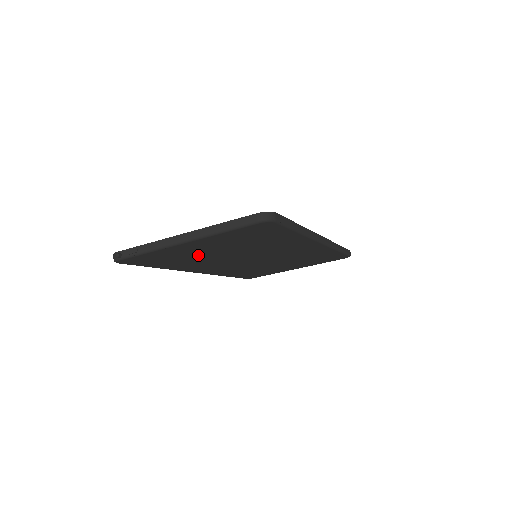
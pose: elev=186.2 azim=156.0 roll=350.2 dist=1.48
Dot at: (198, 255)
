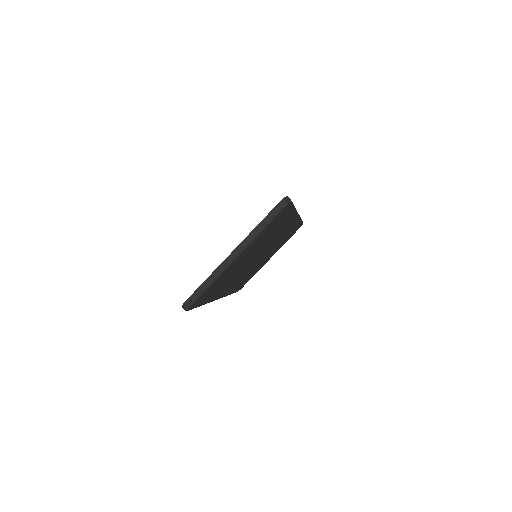
Dot at: (234, 271)
